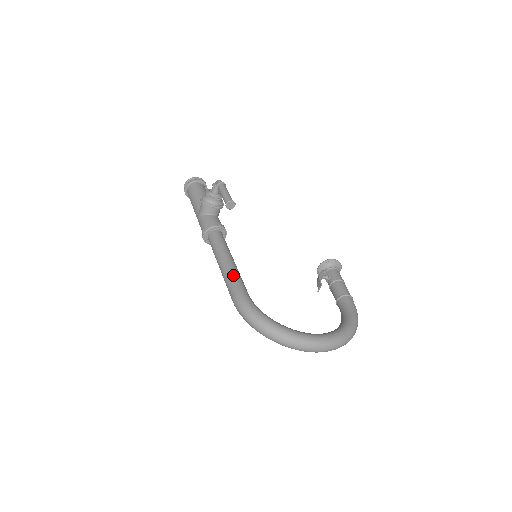
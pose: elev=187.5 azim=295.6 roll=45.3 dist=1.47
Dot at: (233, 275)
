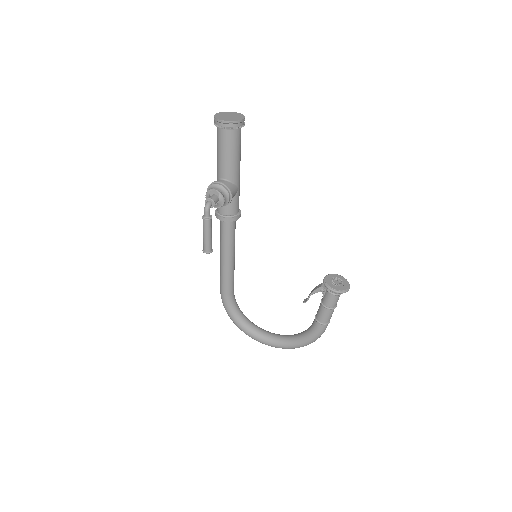
Dot at: (222, 277)
